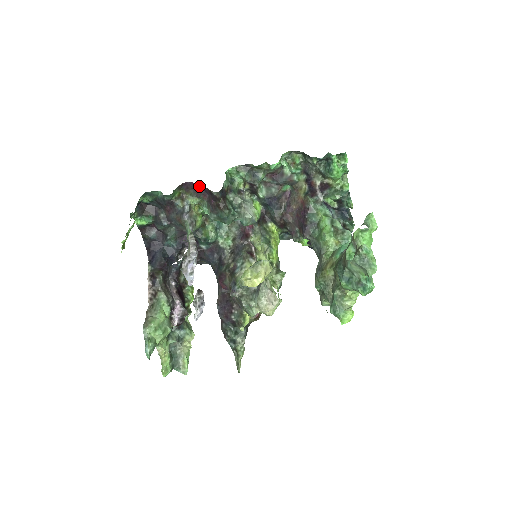
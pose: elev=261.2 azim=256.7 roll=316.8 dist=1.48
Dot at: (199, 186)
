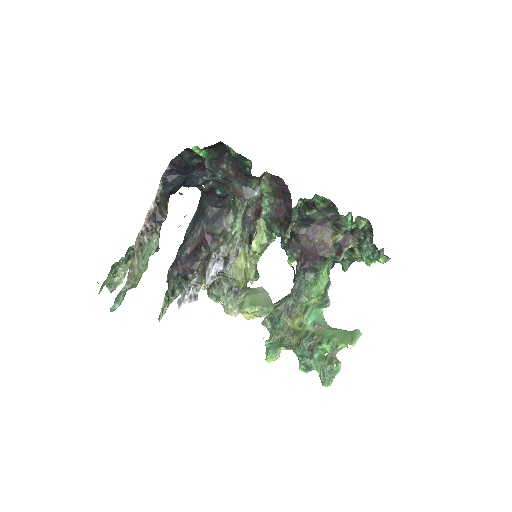
Dot at: (287, 192)
